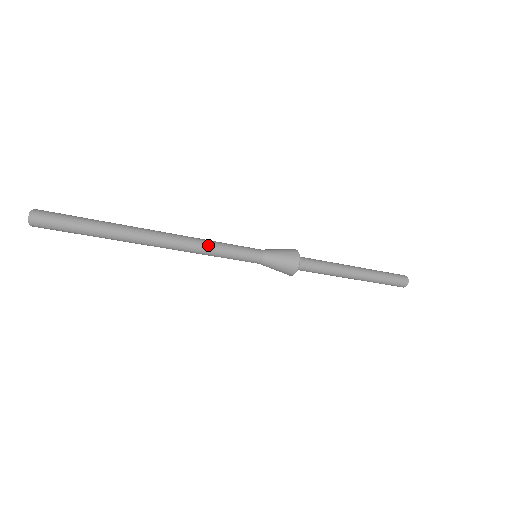
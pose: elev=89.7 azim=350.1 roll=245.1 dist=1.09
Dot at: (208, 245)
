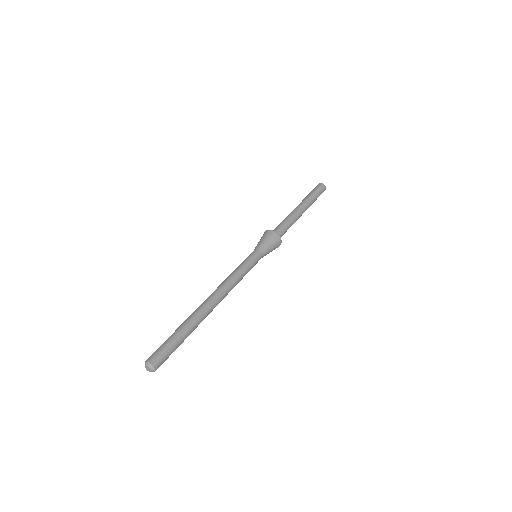
Dot at: (237, 281)
